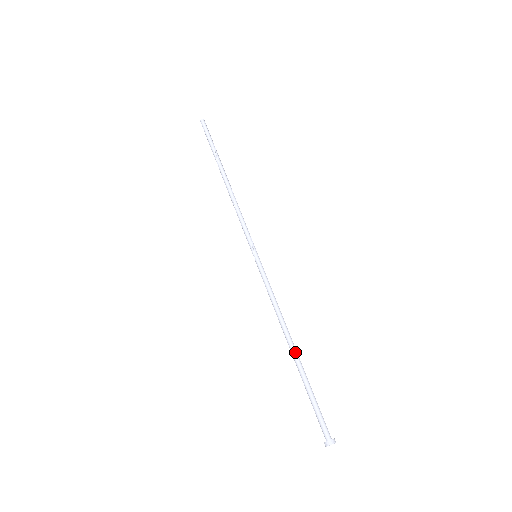
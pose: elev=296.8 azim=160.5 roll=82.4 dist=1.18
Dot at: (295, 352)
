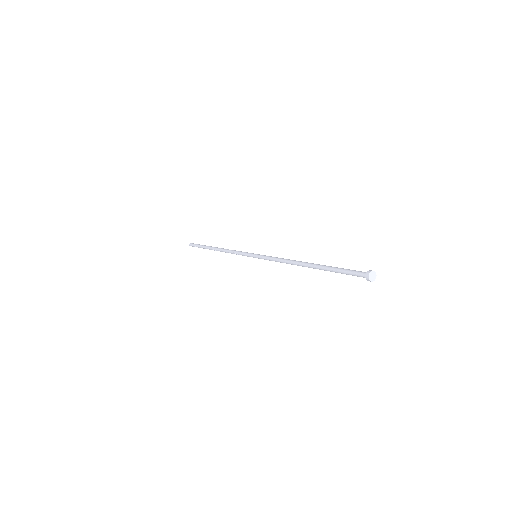
Dot at: (313, 264)
